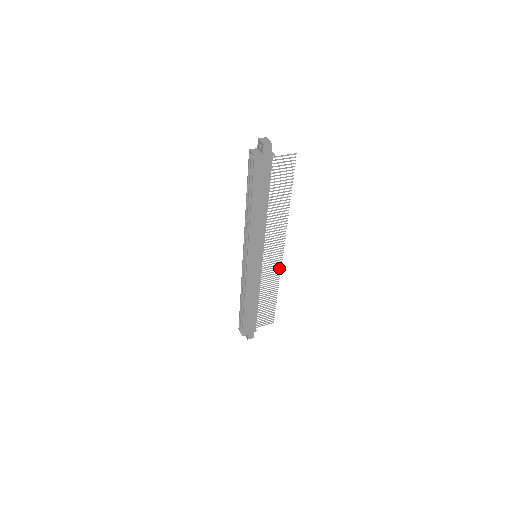
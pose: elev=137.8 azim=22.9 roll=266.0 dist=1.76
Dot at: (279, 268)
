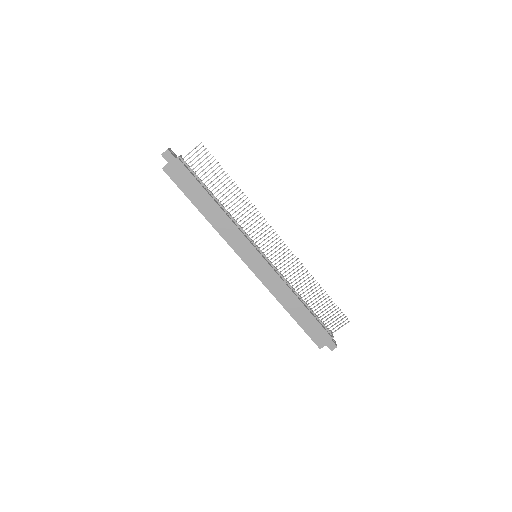
Dot at: (294, 257)
